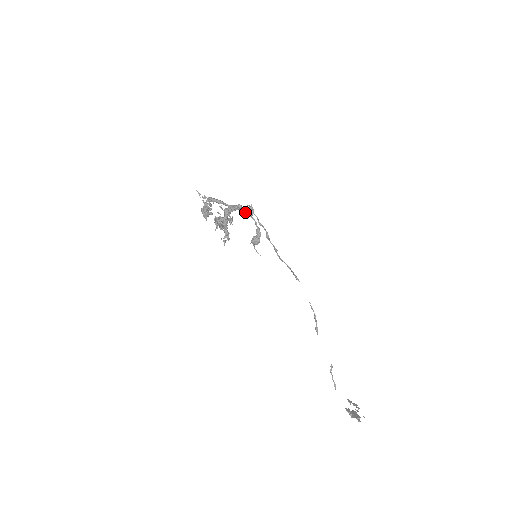
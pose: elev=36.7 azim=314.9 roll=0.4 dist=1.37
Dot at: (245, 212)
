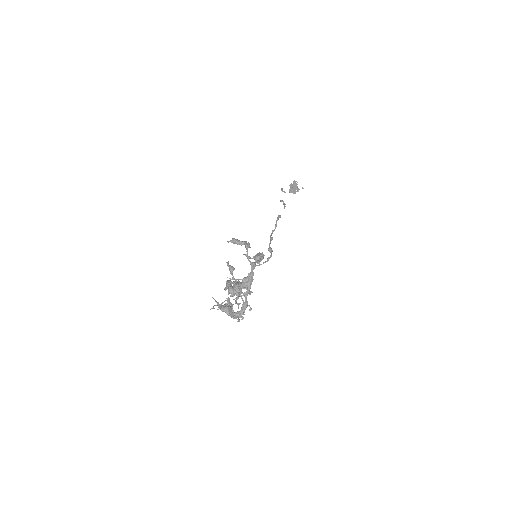
Dot at: (253, 267)
